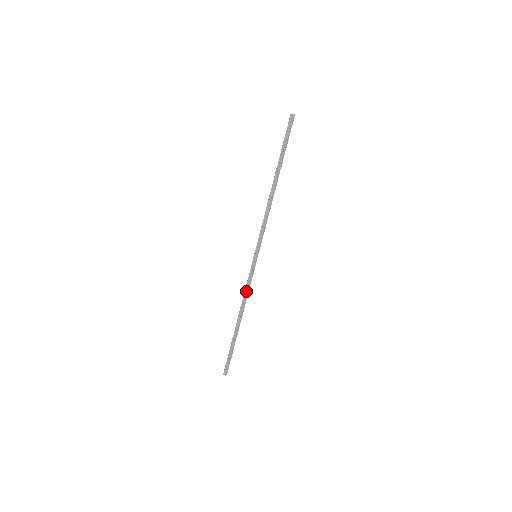
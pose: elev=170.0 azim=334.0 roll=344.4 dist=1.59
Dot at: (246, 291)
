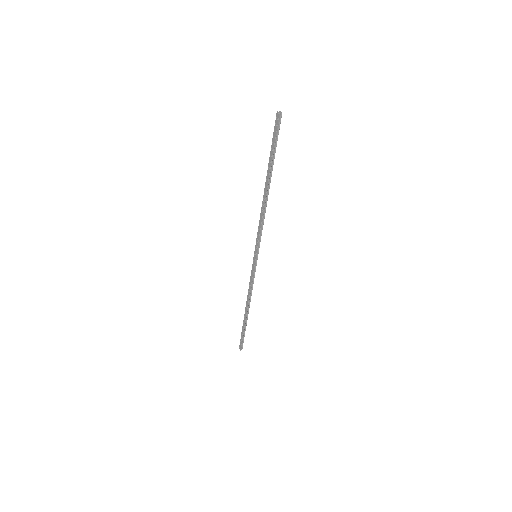
Dot at: (250, 286)
